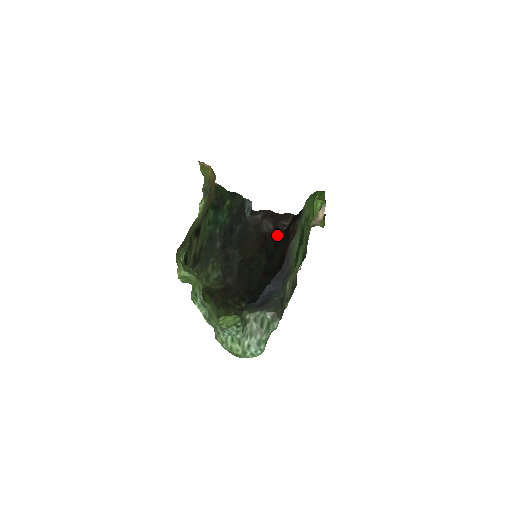
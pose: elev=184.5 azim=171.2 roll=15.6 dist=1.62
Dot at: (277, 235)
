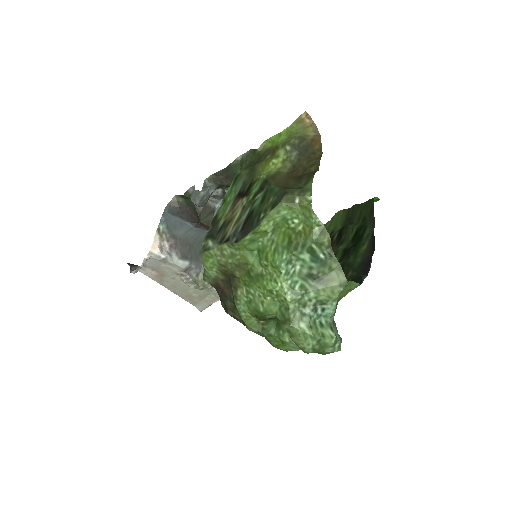
Dot at: occluded
